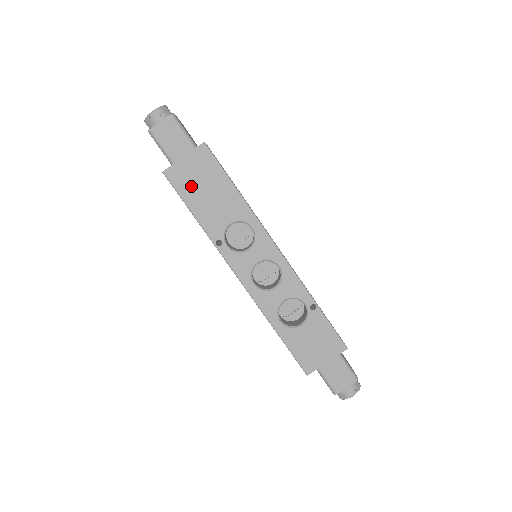
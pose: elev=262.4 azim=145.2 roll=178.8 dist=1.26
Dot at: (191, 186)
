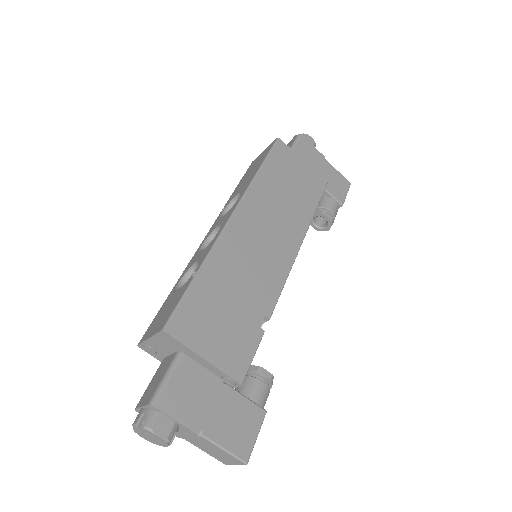
Dot at: (250, 169)
